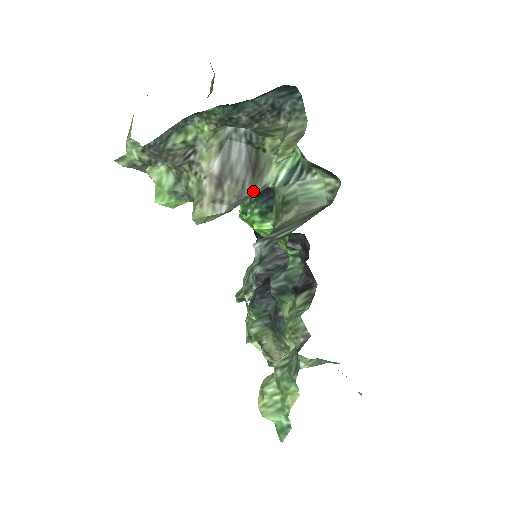
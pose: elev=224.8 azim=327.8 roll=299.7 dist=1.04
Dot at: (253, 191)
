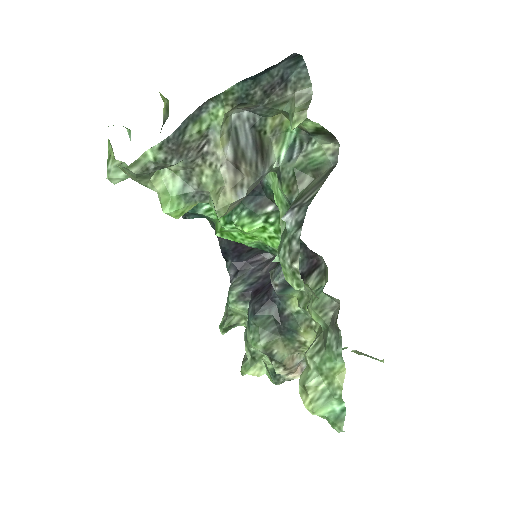
Dot at: (265, 171)
